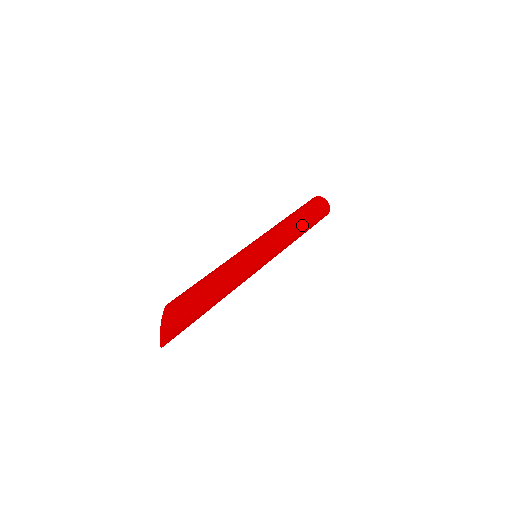
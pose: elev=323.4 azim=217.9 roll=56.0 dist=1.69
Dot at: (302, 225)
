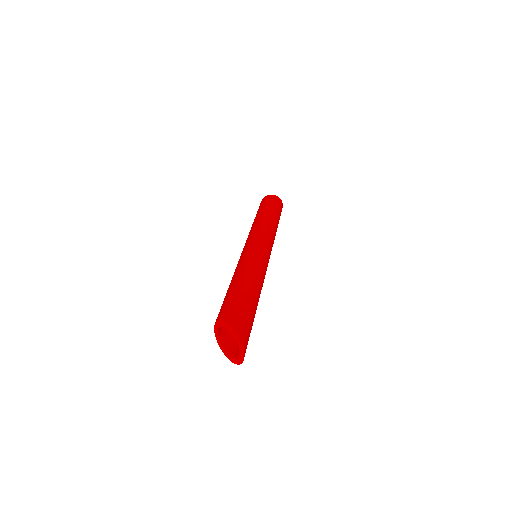
Dot at: (272, 217)
